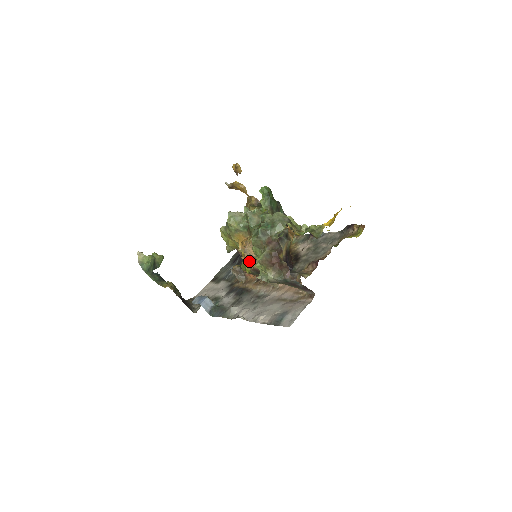
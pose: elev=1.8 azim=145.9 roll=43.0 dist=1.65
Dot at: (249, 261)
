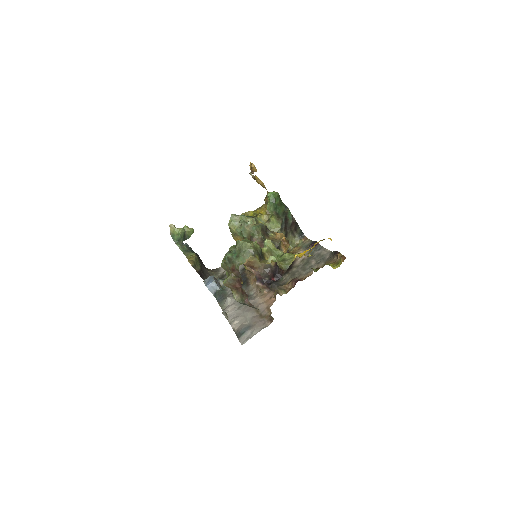
Dot at: occluded
